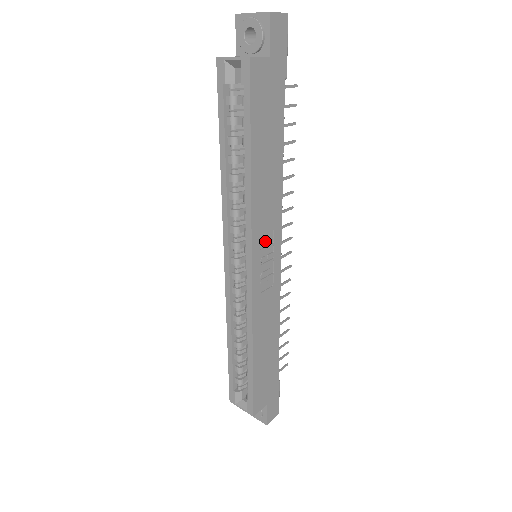
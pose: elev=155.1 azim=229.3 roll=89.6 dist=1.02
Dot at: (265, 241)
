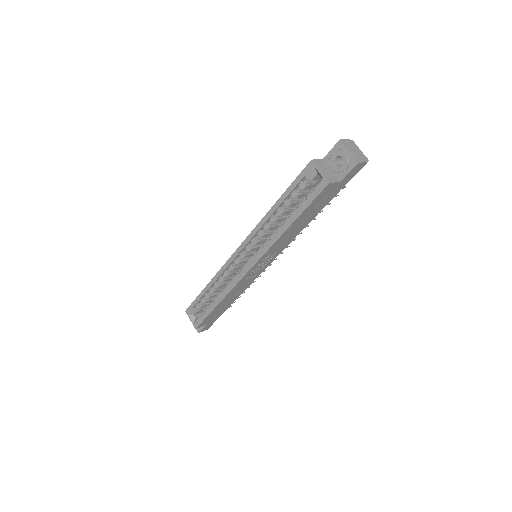
Dot at: (268, 258)
